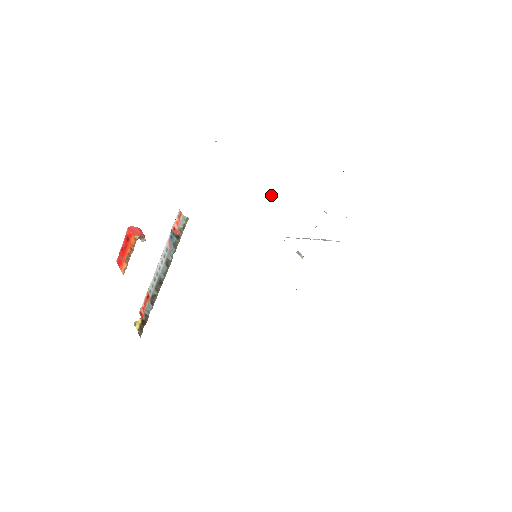
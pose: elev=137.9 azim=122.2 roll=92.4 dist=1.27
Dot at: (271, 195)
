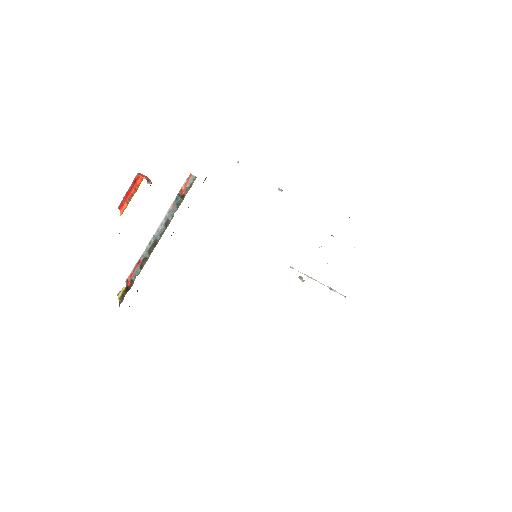
Dot at: (280, 190)
